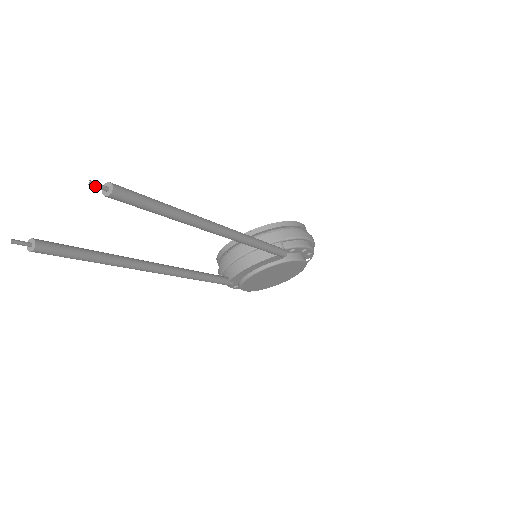
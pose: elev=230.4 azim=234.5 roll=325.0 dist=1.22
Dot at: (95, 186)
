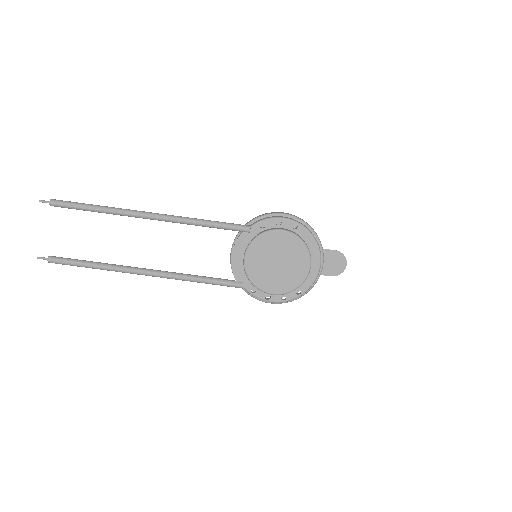
Dot at: (43, 201)
